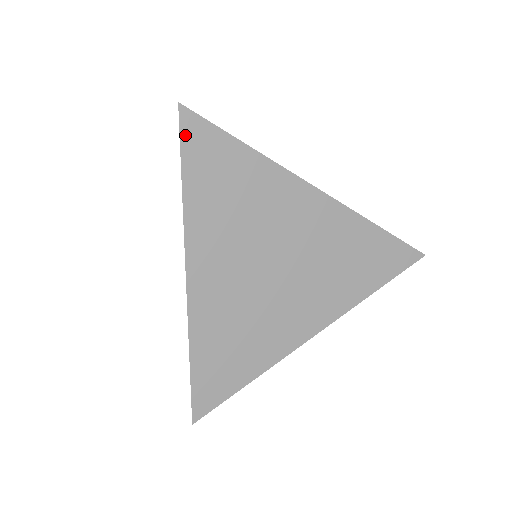
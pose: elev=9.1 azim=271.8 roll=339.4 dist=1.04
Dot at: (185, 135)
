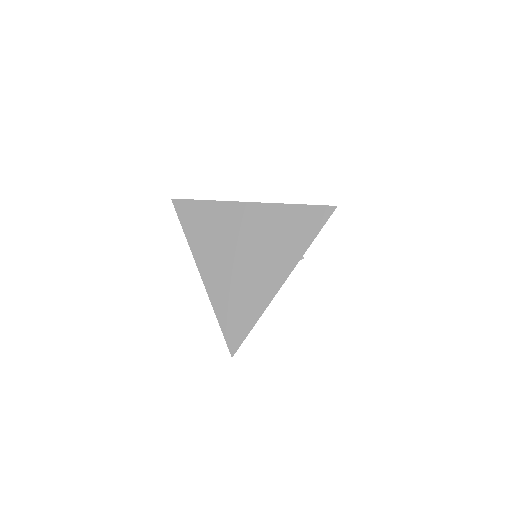
Dot at: (178, 211)
